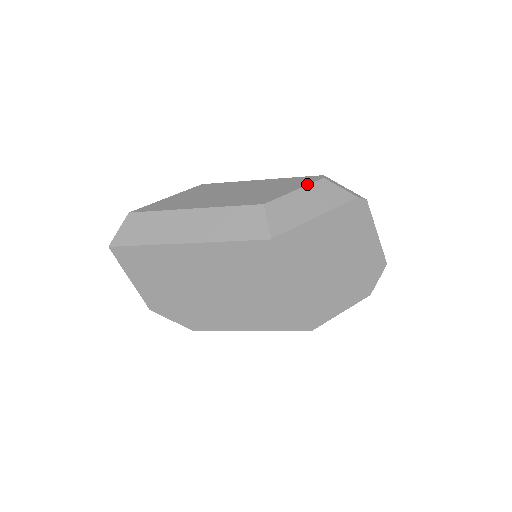
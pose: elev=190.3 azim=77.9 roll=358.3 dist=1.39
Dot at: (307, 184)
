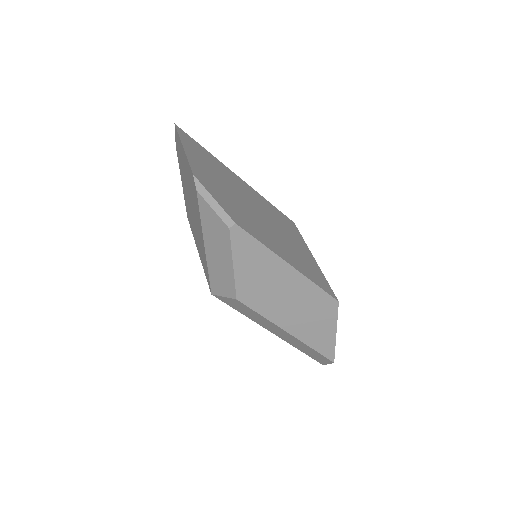
Dot at: occluded
